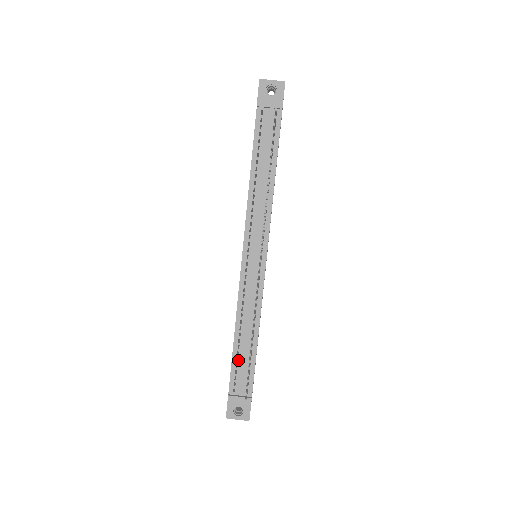
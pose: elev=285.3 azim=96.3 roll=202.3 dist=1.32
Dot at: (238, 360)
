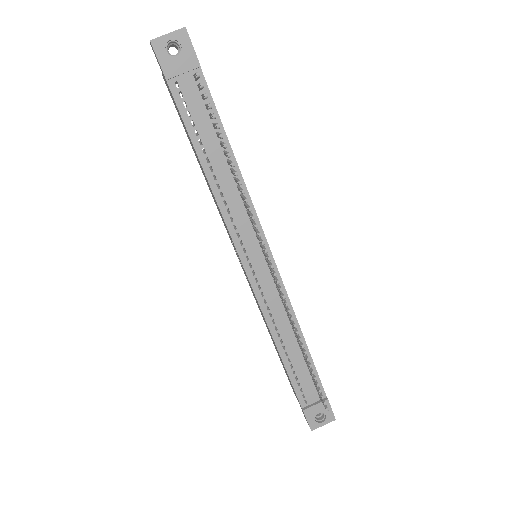
Dot at: (295, 372)
